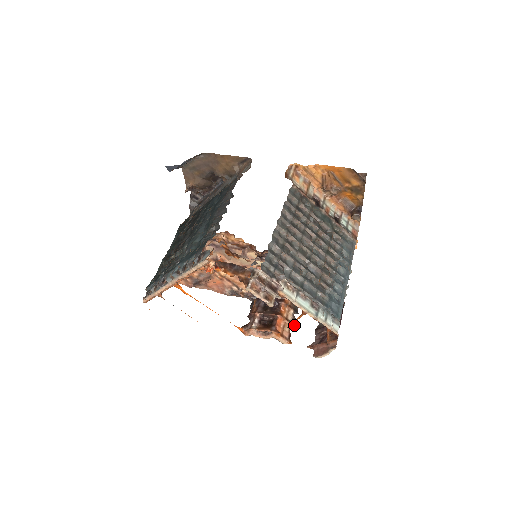
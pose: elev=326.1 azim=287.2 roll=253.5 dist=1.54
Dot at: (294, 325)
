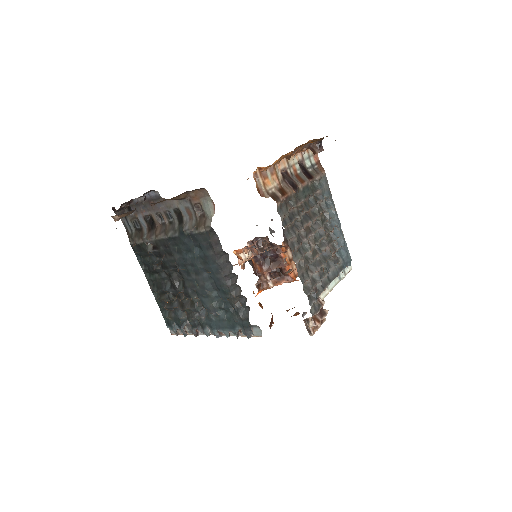
Dot at: occluded
